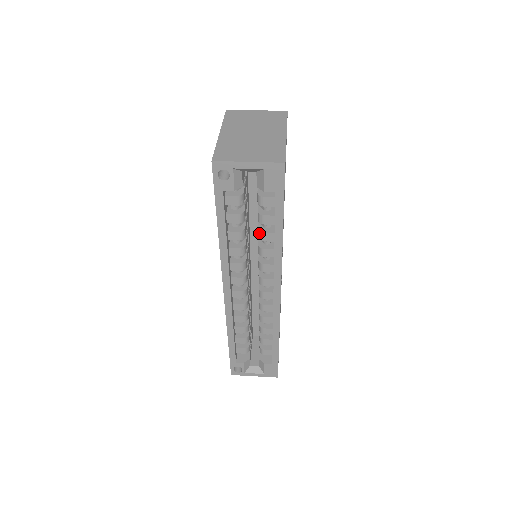
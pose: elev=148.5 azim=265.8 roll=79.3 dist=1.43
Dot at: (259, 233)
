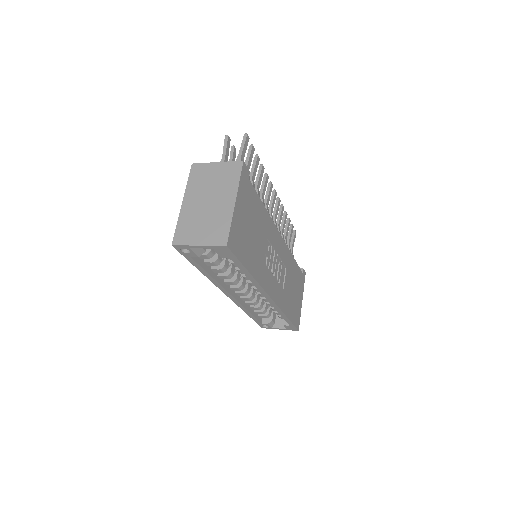
Dot at: (236, 269)
